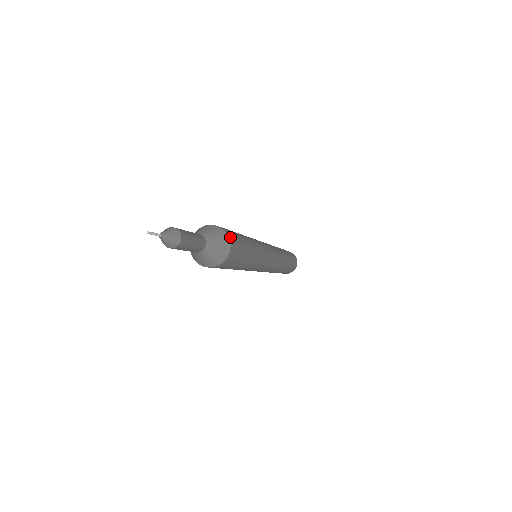
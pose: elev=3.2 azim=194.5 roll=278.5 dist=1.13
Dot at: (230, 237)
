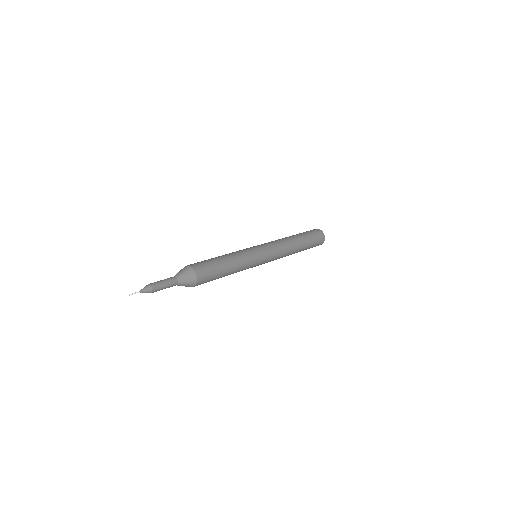
Dot at: (199, 281)
